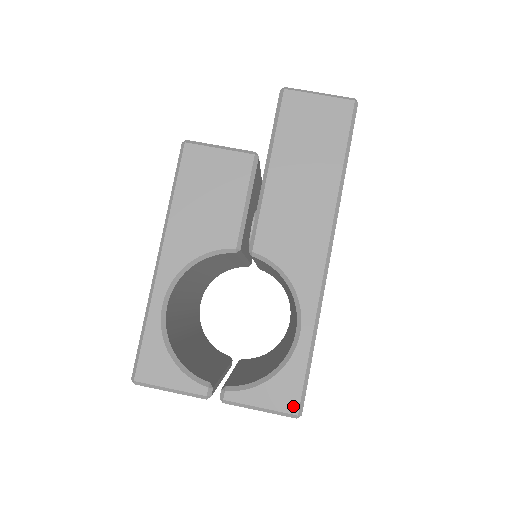
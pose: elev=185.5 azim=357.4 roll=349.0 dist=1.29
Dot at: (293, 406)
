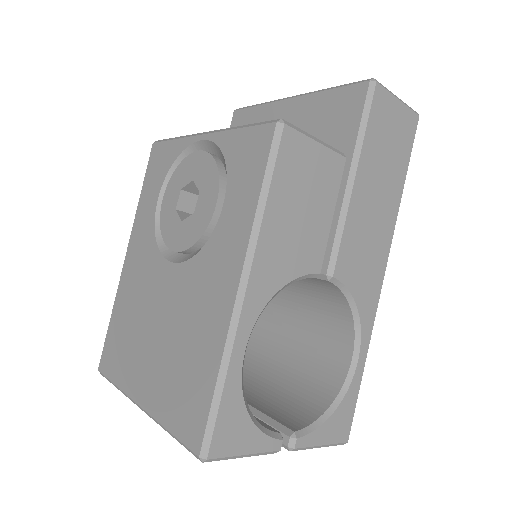
Dot at: (346, 434)
